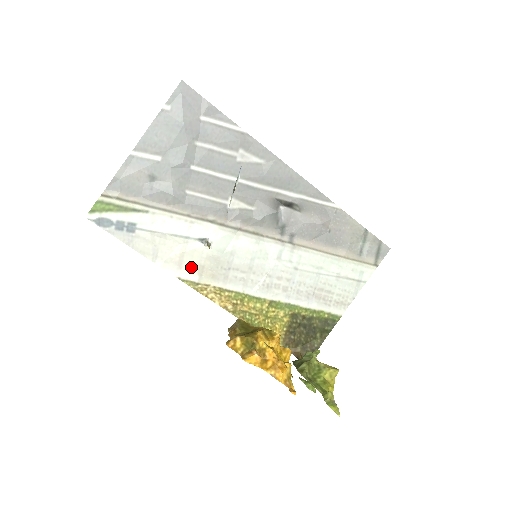
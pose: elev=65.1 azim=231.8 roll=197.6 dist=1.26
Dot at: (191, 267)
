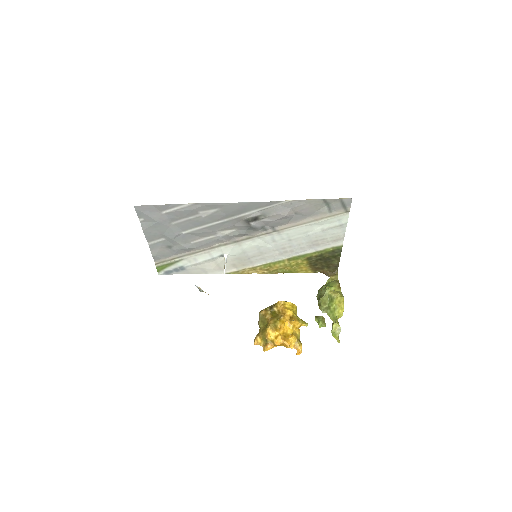
Dot at: (228, 267)
